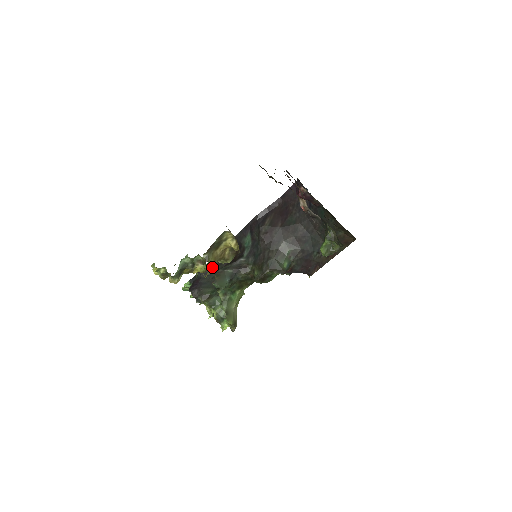
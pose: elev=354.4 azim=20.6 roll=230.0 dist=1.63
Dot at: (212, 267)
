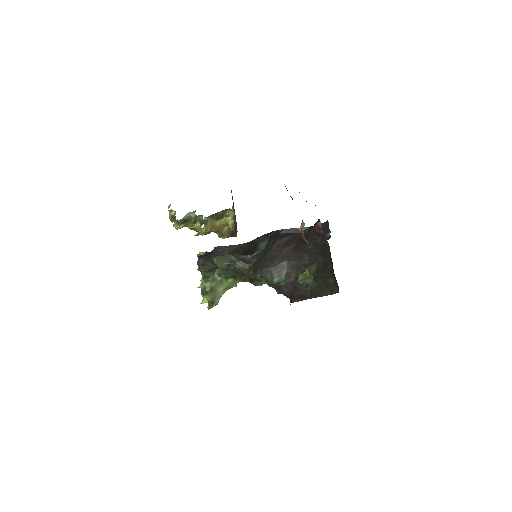
Dot at: (206, 231)
